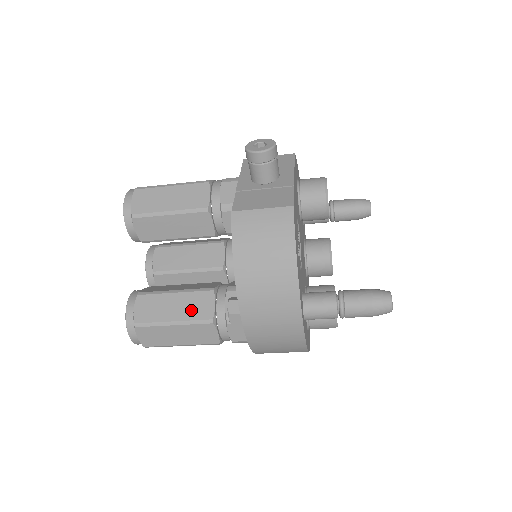
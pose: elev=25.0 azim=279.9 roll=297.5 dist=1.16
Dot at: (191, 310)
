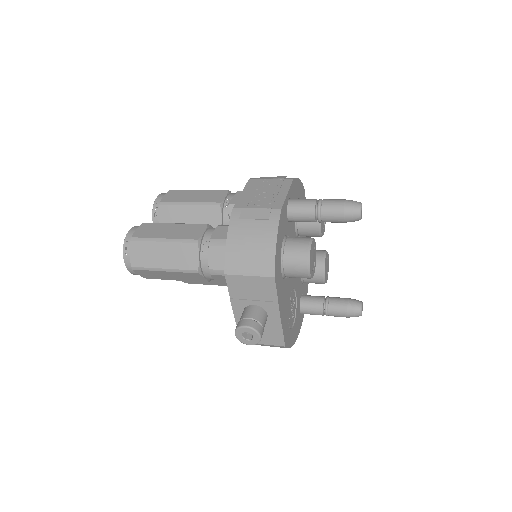
Dot at: (221, 284)
